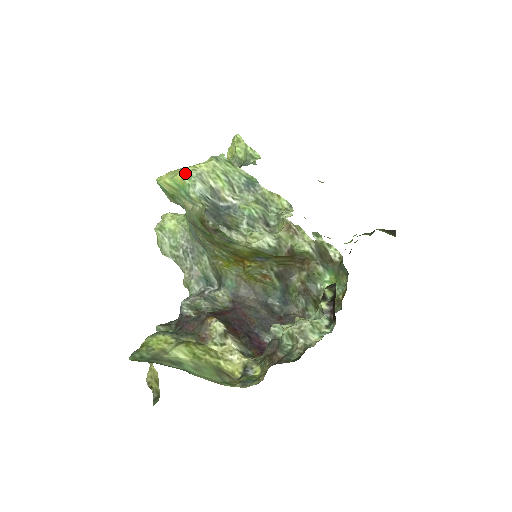
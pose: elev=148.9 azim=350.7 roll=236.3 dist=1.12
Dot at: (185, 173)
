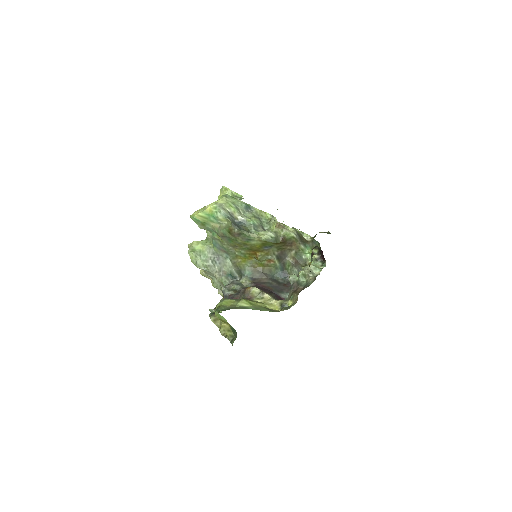
Dot at: (211, 206)
